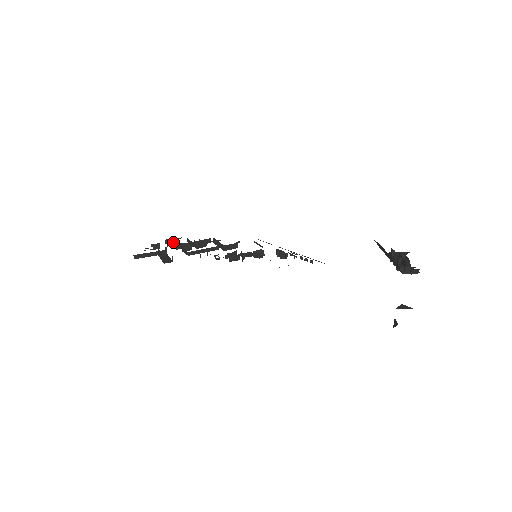
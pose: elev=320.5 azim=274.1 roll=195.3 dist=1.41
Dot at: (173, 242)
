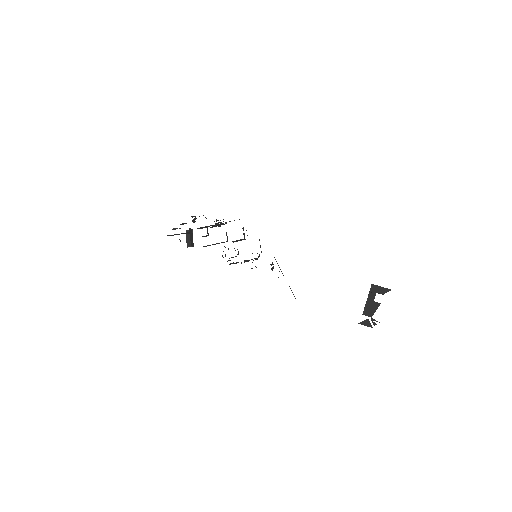
Dot at: occluded
